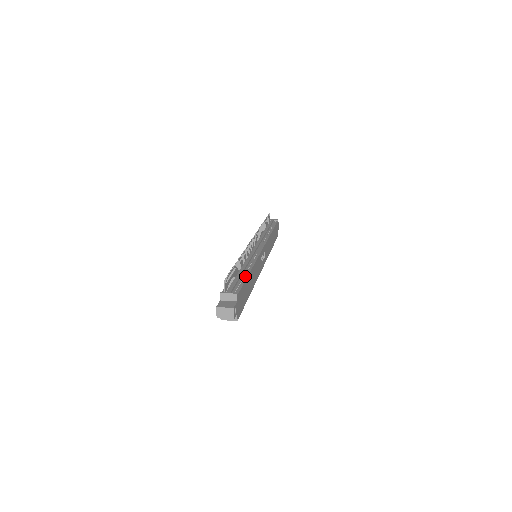
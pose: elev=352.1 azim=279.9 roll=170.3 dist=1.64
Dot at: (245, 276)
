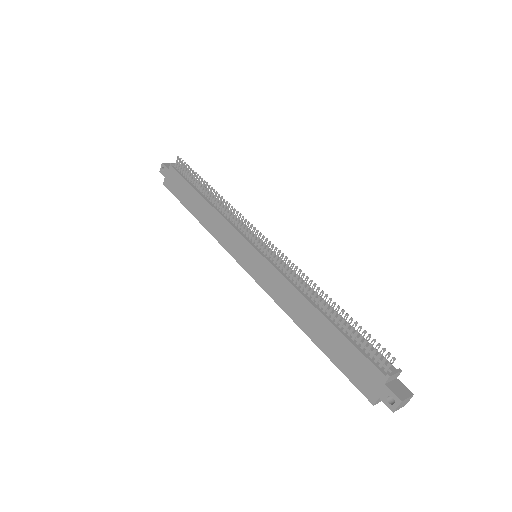
Dot at: (346, 323)
